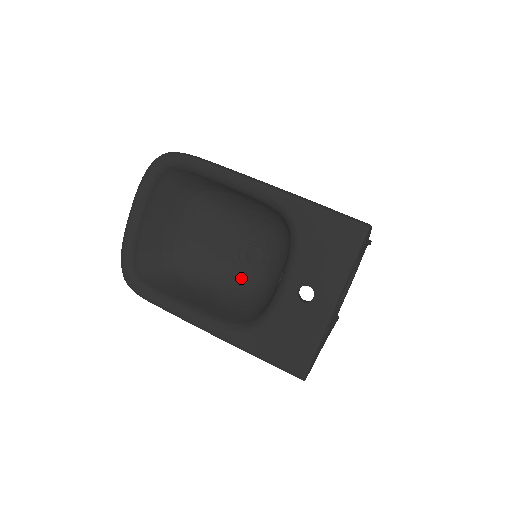
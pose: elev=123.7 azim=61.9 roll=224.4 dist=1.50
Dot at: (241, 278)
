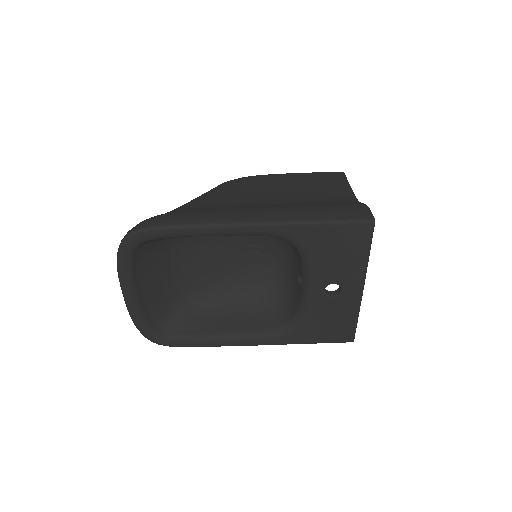
Dot at: (251, 279)
